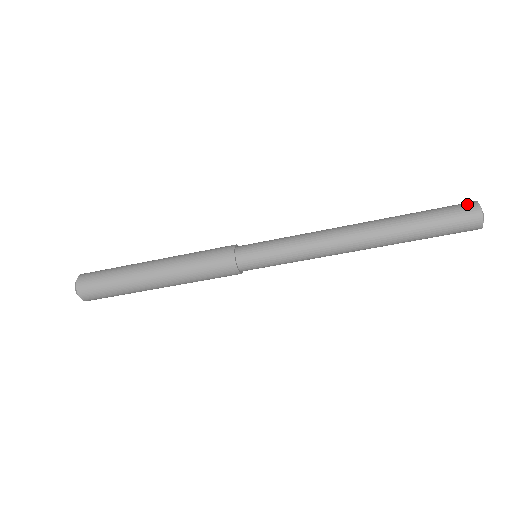
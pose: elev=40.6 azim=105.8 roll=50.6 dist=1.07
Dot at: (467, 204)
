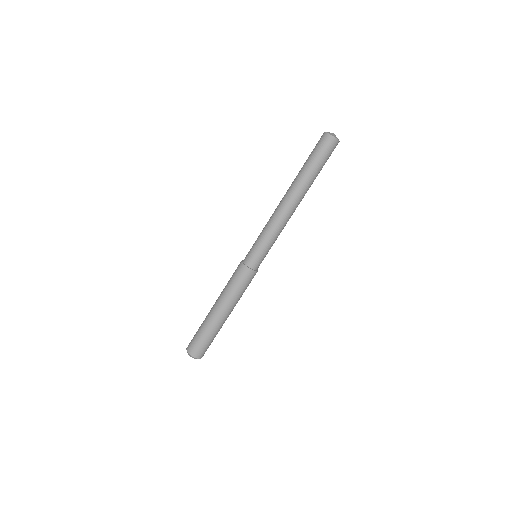
Dot at: occluded
